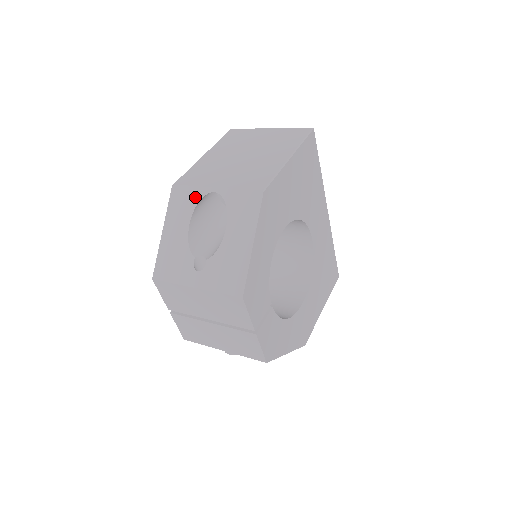
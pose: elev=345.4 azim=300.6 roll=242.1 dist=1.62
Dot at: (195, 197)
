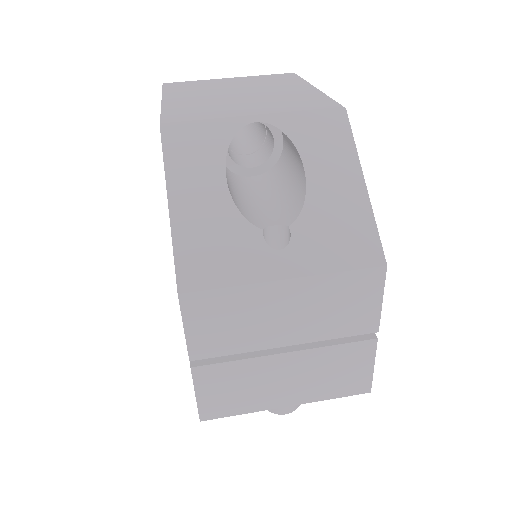
Dot at: (220, 135)
